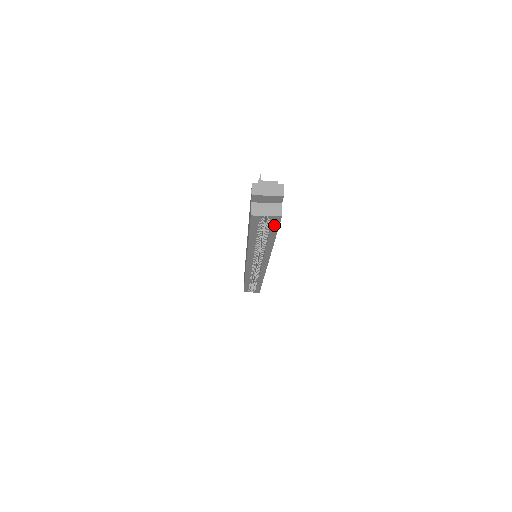
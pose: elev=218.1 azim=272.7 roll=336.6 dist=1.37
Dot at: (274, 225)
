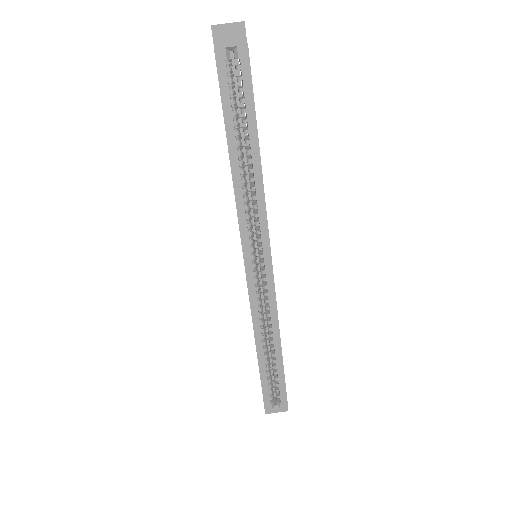
Dot at: (246, 78)
